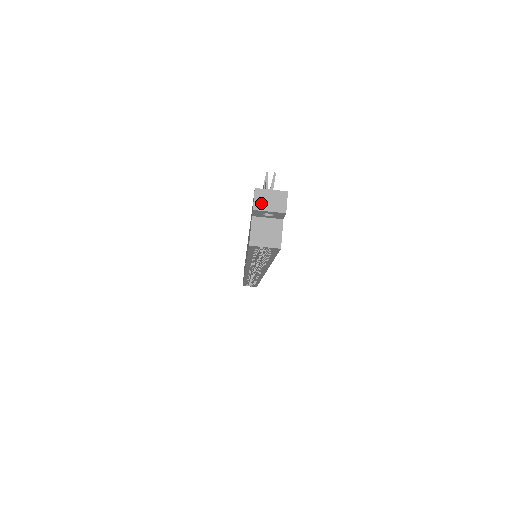
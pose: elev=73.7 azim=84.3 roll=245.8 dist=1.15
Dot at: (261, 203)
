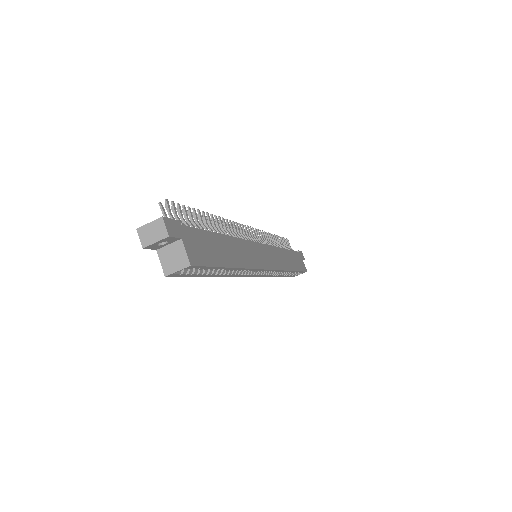
Dot at: (146, 239)
